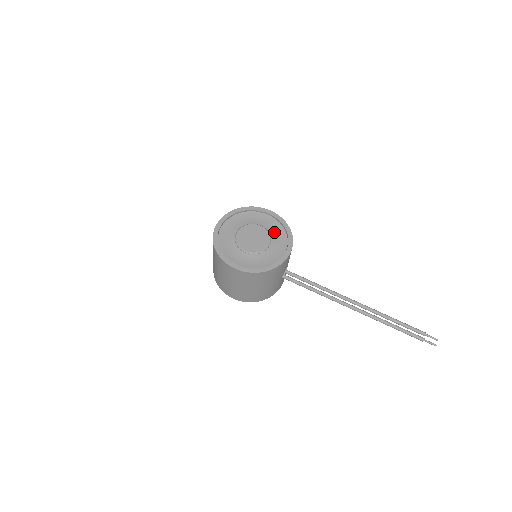
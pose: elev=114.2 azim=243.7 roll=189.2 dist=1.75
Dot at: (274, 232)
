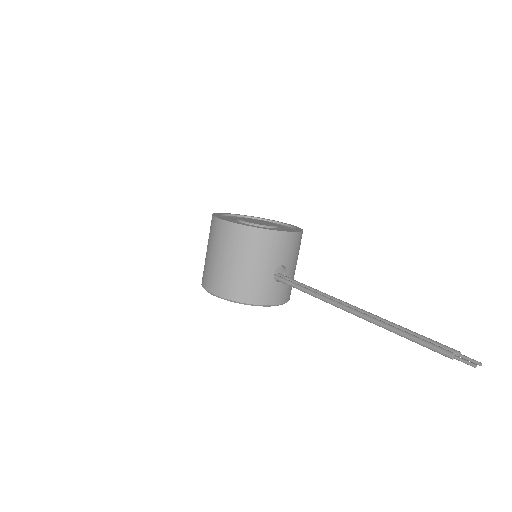
Dot at: (284, 229)
